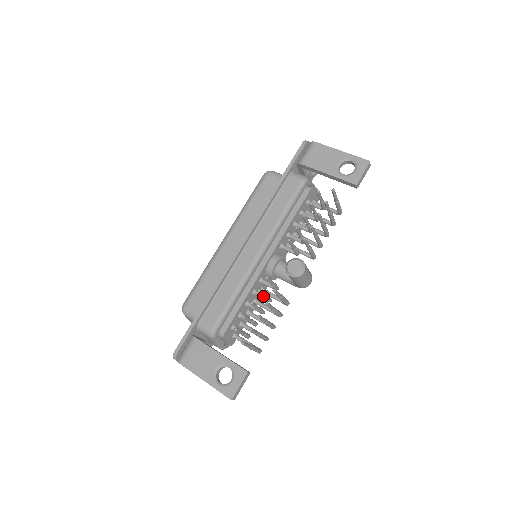
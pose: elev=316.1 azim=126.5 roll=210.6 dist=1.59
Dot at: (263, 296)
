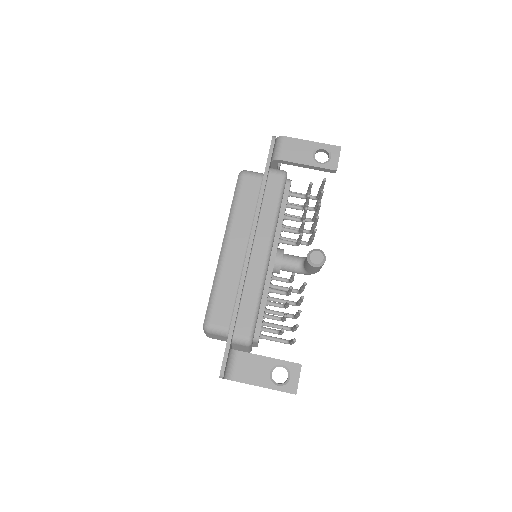
Dot at: (289, 292)
